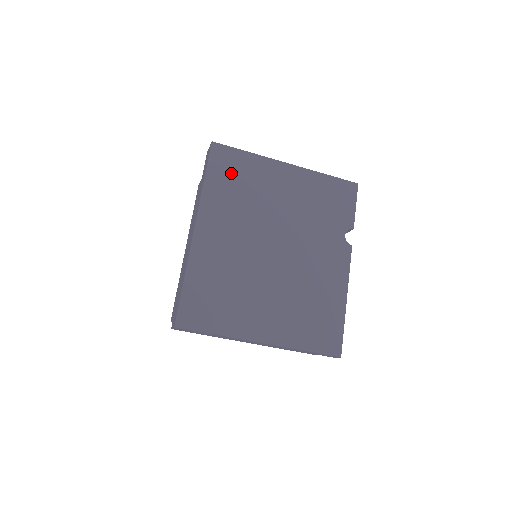
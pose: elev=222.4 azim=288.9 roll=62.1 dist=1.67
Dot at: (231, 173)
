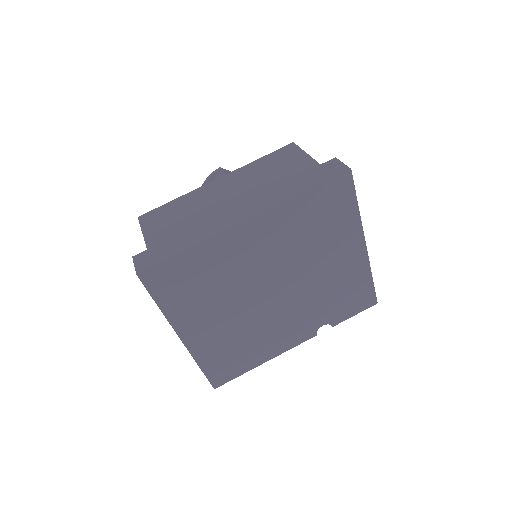
Dot at: (327, 209)
